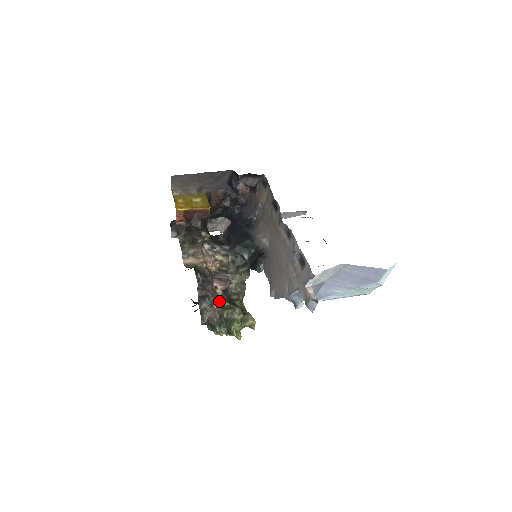
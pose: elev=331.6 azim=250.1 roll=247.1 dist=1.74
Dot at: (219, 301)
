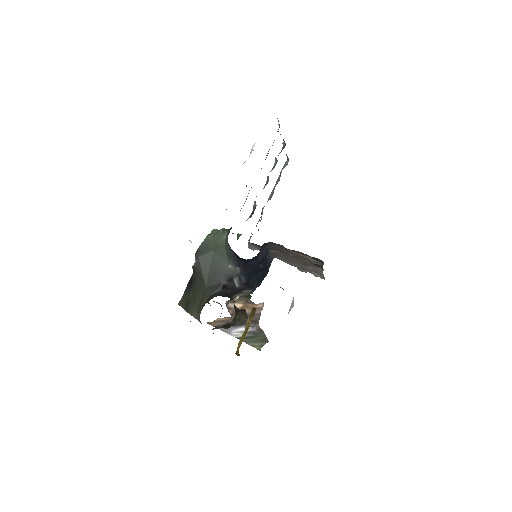
Dot at: occluded
